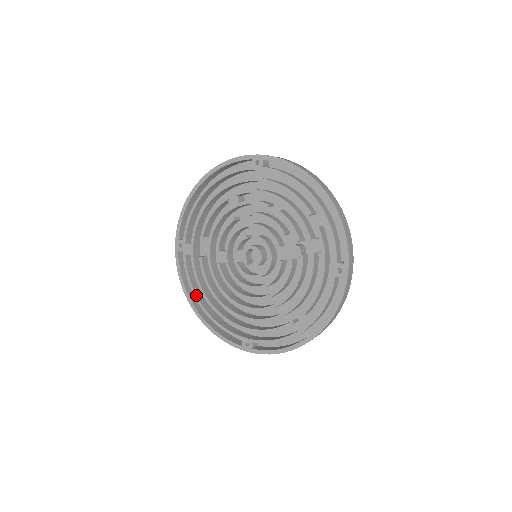
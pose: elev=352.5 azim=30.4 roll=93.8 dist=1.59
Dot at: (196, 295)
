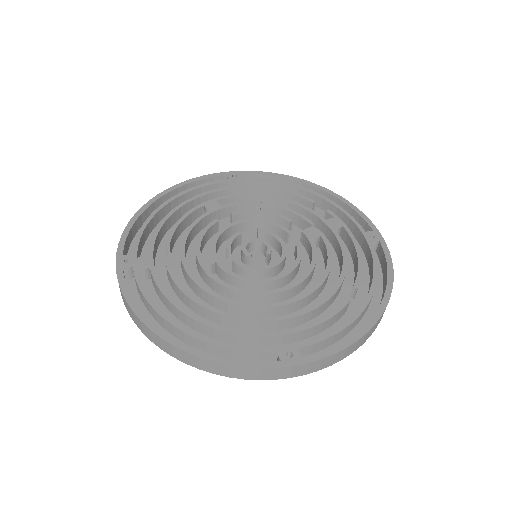
Dot at: occluded
